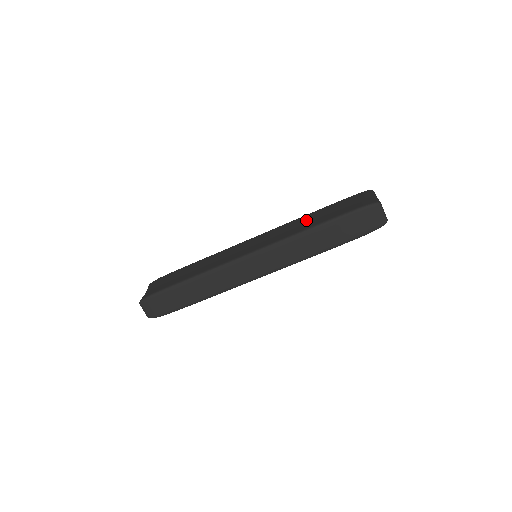
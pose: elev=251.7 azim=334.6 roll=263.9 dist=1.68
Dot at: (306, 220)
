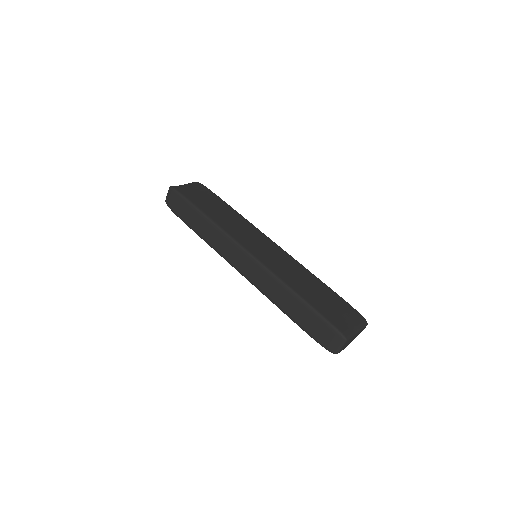
Dot at: (307, 281)
